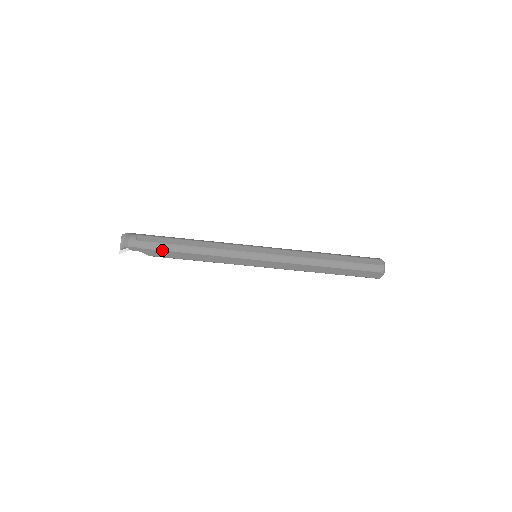
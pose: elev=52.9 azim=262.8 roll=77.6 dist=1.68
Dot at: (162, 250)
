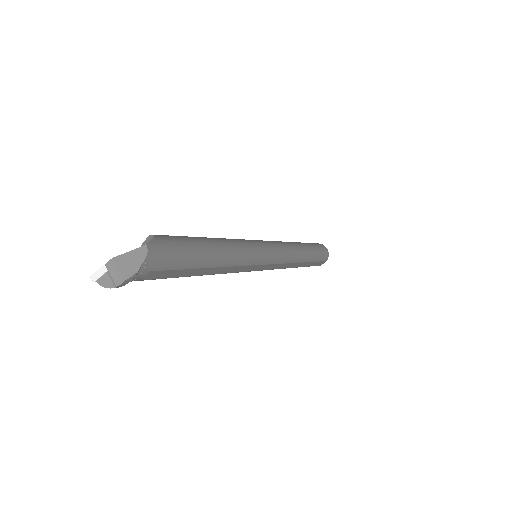
Dot at: occluded
